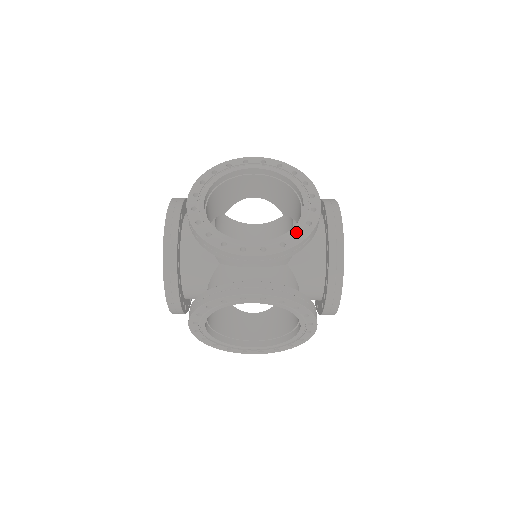
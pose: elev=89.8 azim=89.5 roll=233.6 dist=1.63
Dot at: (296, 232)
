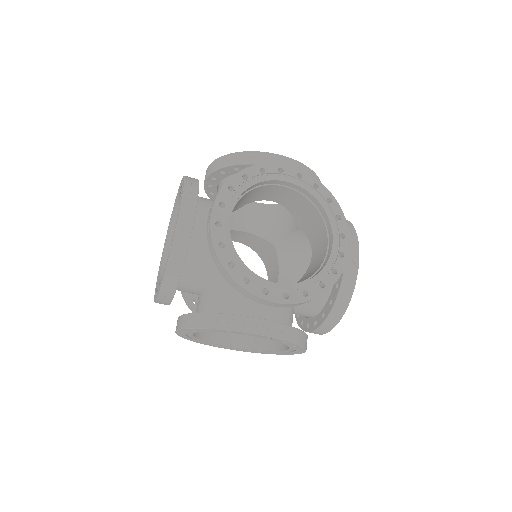
Dot at: (266, 352)
